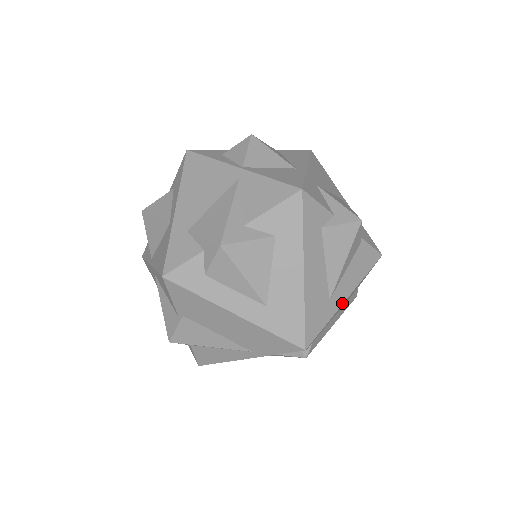
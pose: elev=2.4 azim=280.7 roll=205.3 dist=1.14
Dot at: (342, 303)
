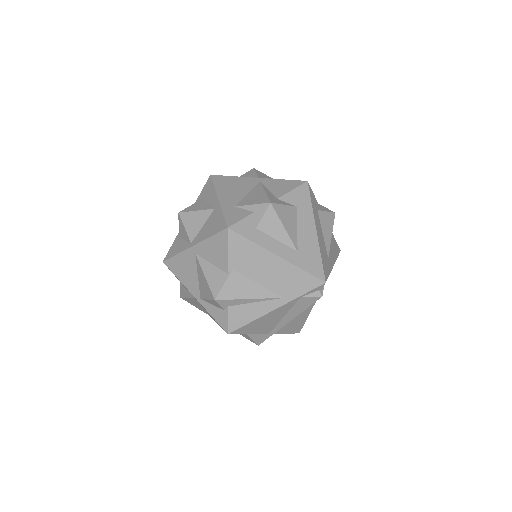
Dot at: occluded
